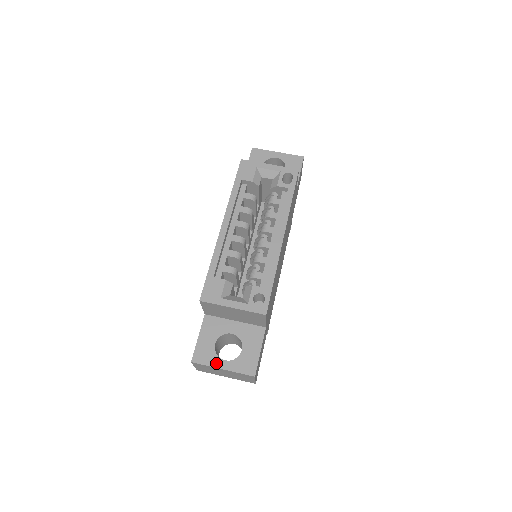
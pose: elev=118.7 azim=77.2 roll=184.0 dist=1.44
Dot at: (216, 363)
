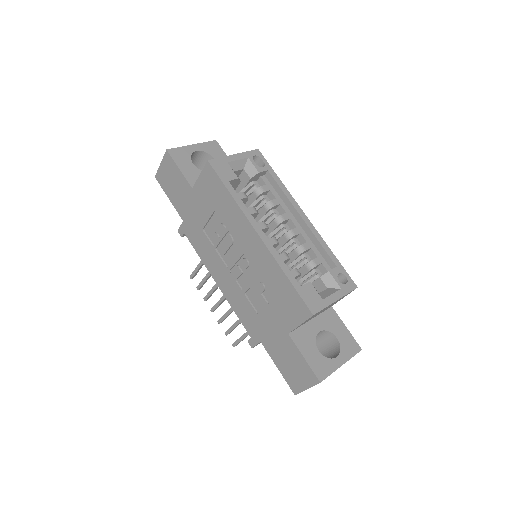
Dot at: (334, 365)
